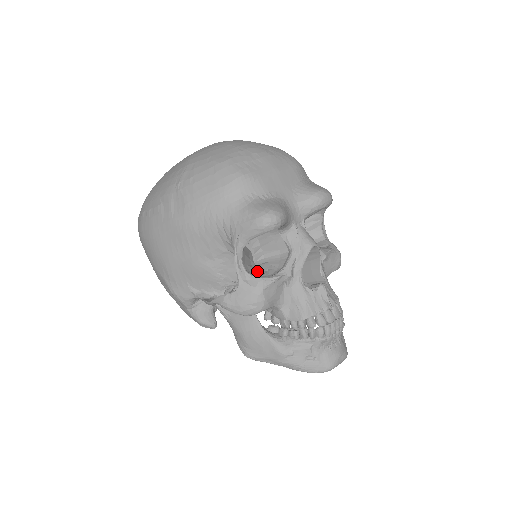
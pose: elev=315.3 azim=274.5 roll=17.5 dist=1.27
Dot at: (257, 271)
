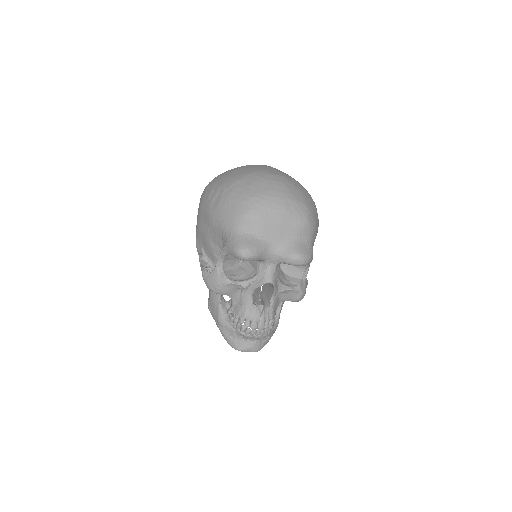
Dot at: (233, 270)
